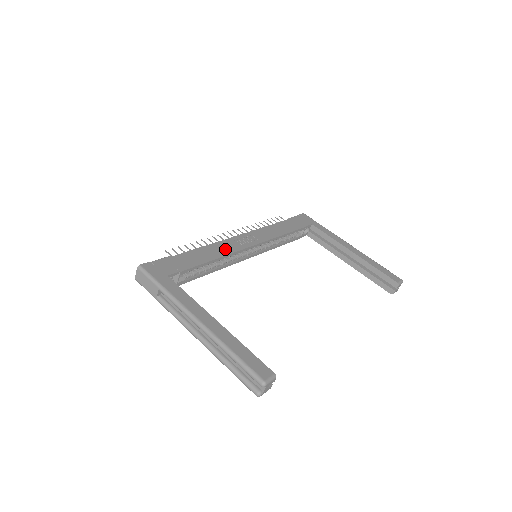
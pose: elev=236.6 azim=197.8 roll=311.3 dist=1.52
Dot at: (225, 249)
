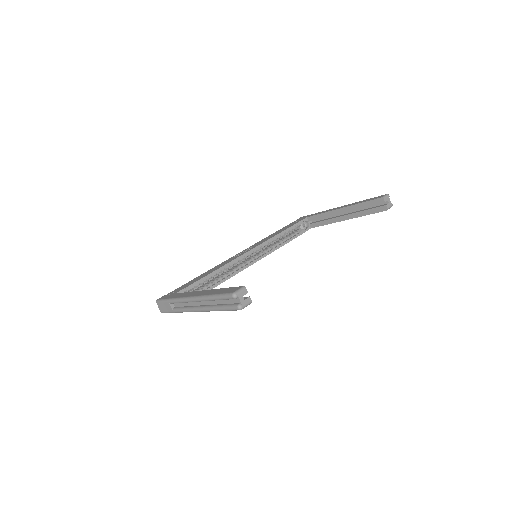
Dot at: (225, 263)
